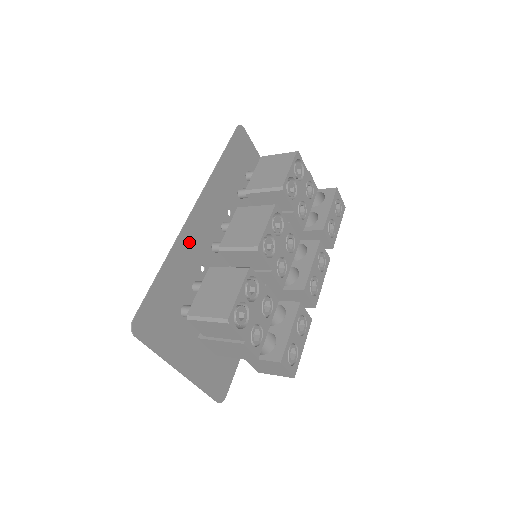
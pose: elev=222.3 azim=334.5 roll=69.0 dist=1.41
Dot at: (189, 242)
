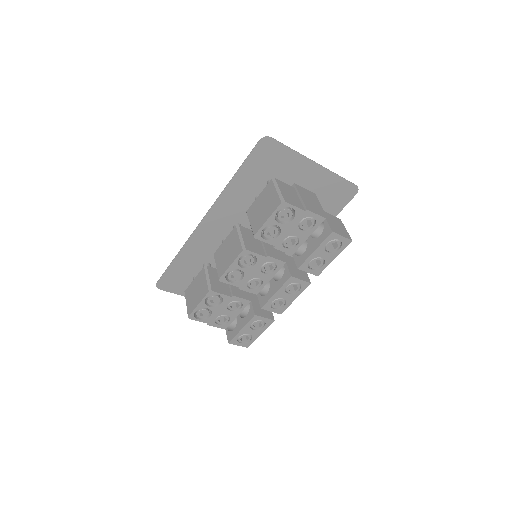
Dot at: (201, 239)
